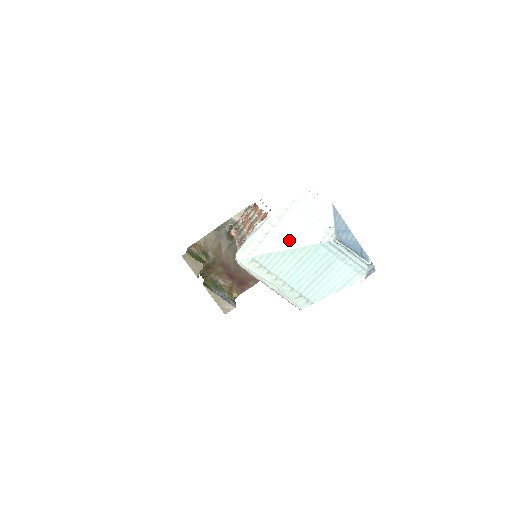
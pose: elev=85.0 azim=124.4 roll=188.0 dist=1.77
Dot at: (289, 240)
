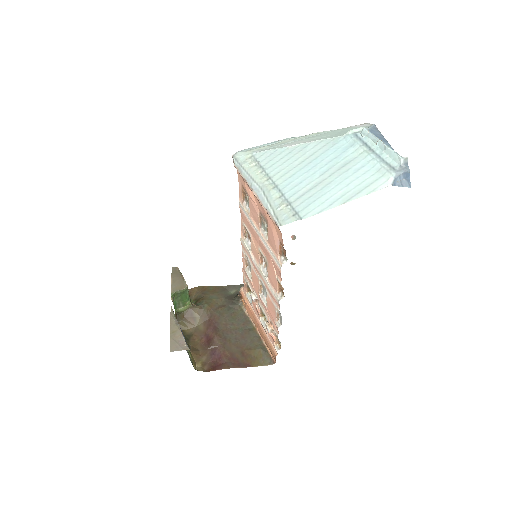
Dot at: (306, 141)
